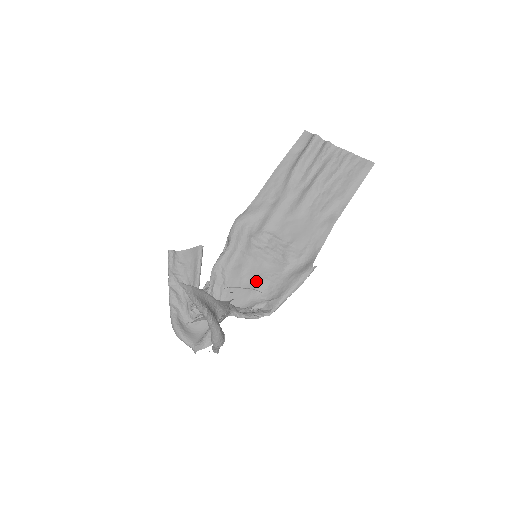
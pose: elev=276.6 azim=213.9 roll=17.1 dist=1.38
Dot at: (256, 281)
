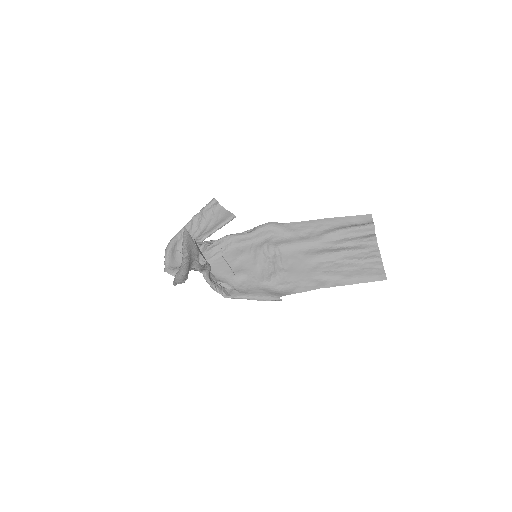
Dot at: (241, 270)
